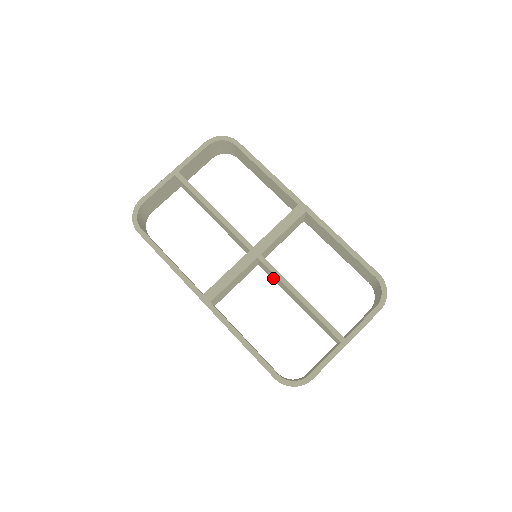
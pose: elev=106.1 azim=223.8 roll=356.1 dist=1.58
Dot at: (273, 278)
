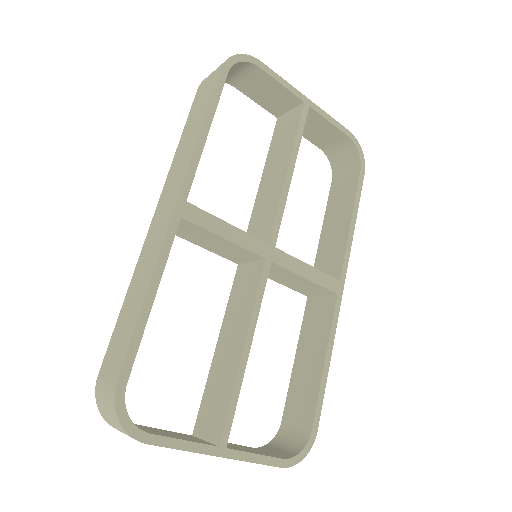
Dot at: (236, 294)
